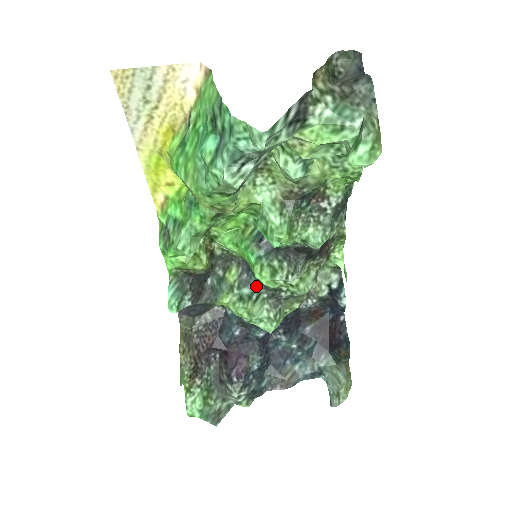
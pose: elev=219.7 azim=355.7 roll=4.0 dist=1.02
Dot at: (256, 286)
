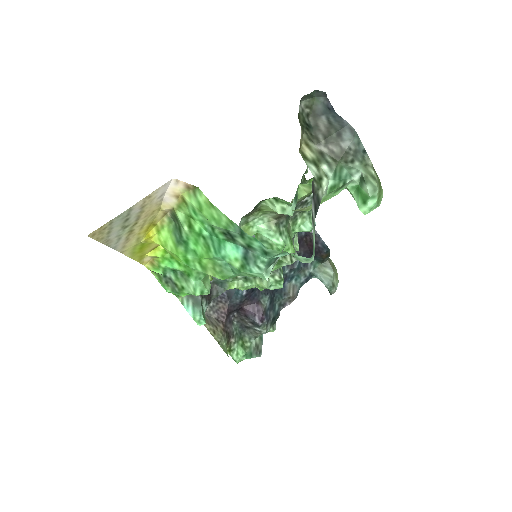
Dot at: occluded
